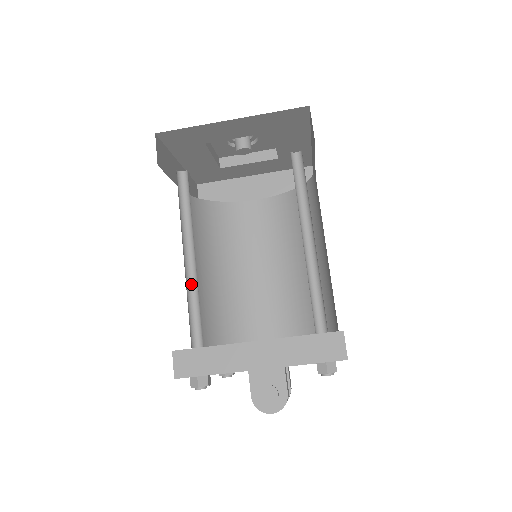
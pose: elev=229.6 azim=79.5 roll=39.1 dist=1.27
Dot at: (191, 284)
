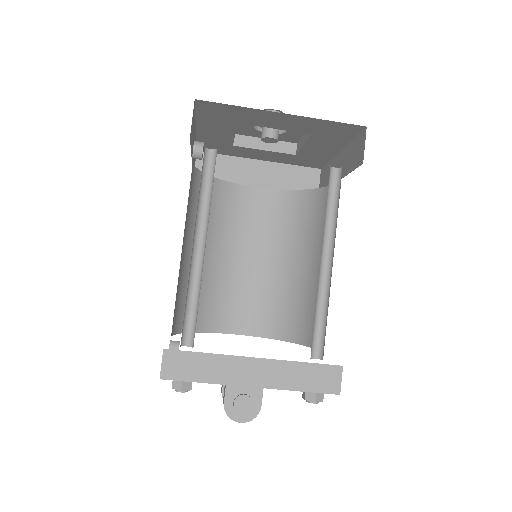
Dot at: (193, 277)
